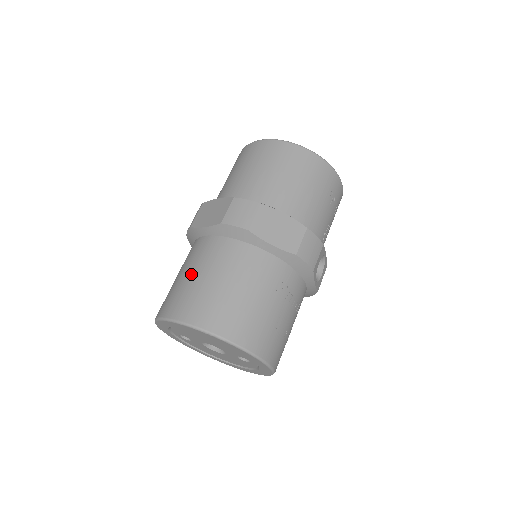
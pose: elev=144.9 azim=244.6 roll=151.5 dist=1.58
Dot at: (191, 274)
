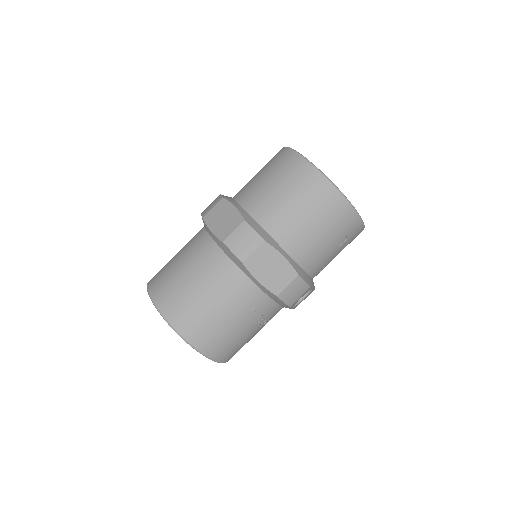
Dot at: (184, 270)
